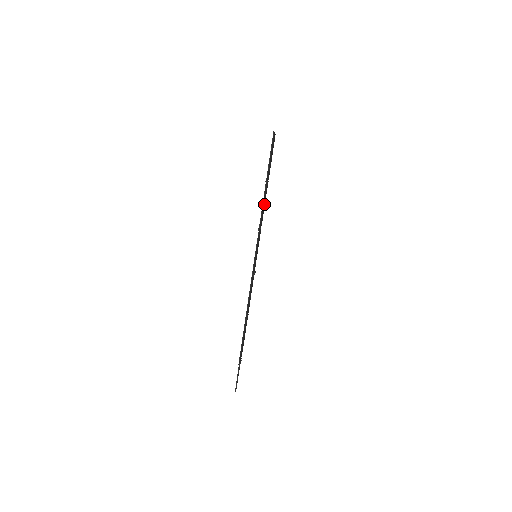
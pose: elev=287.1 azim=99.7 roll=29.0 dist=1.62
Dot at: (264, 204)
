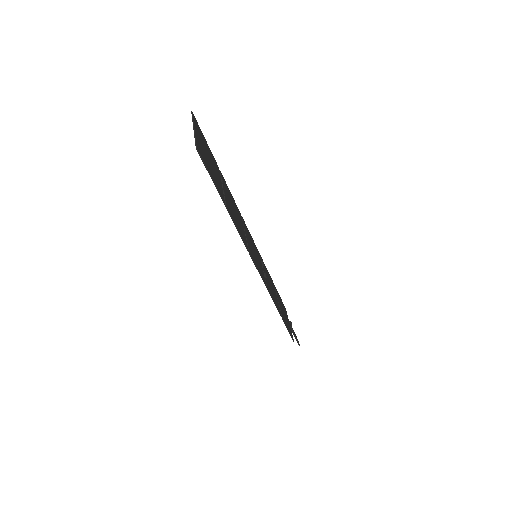
Dot at: (232, 203)
